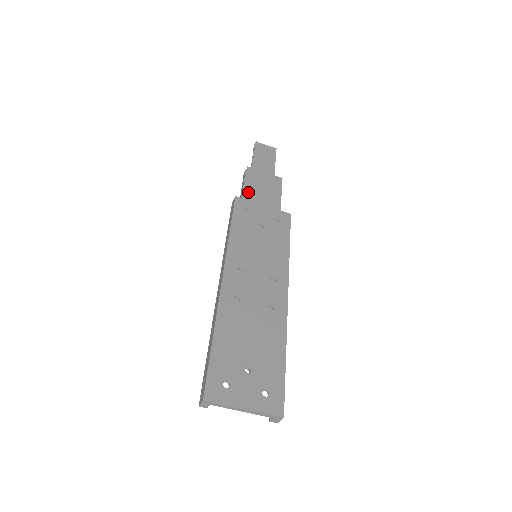
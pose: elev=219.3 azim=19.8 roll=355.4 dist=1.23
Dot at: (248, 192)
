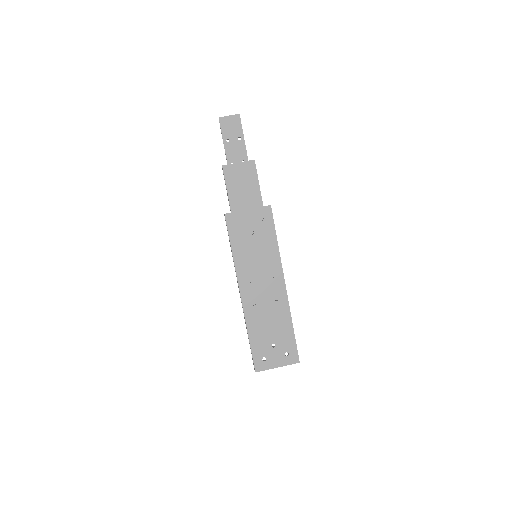
Dot at: (232, 197)
